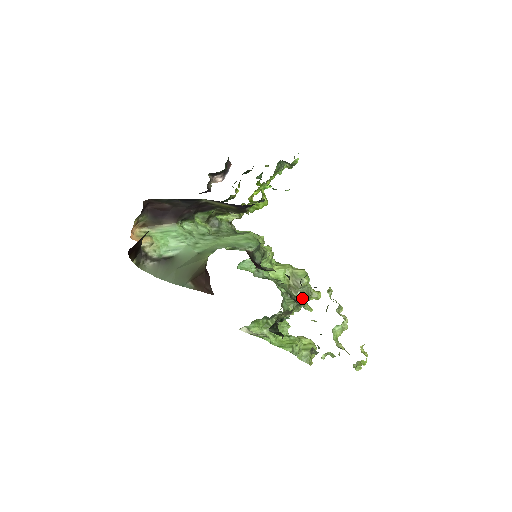
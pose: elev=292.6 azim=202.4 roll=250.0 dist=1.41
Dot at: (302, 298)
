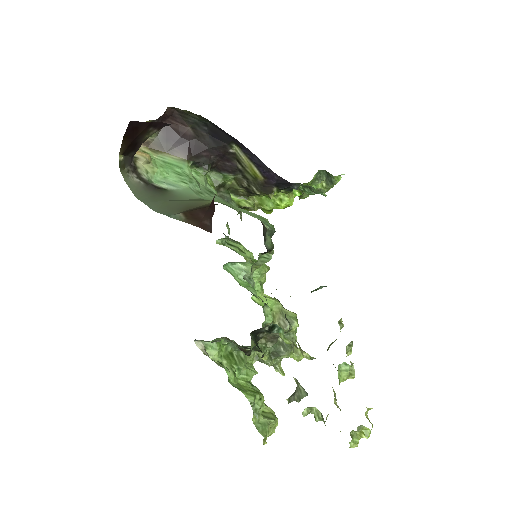
Dot at: (283, 346)
